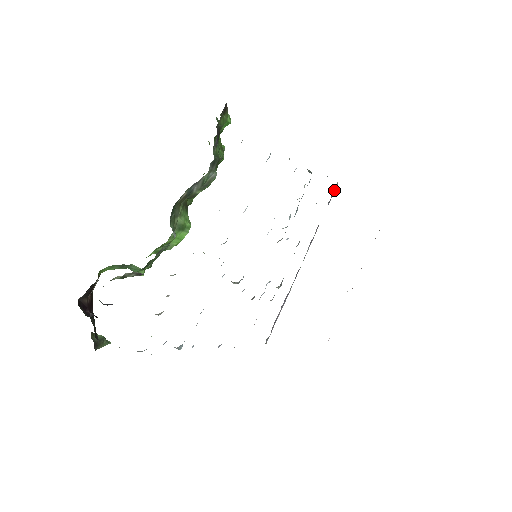
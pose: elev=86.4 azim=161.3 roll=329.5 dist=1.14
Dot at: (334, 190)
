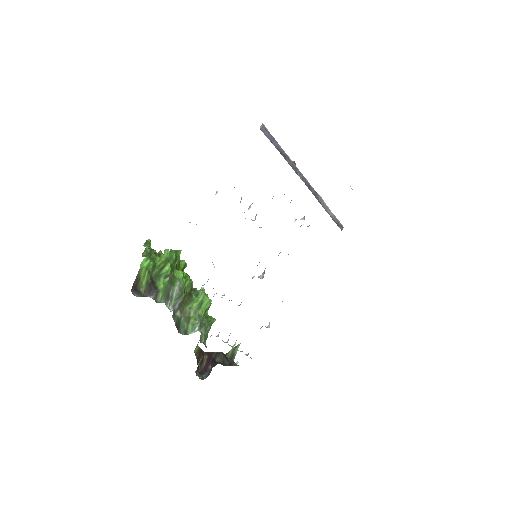
Dot at: (266, 131)
